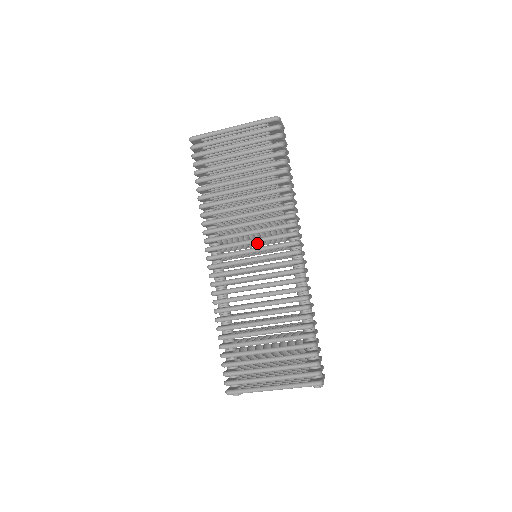
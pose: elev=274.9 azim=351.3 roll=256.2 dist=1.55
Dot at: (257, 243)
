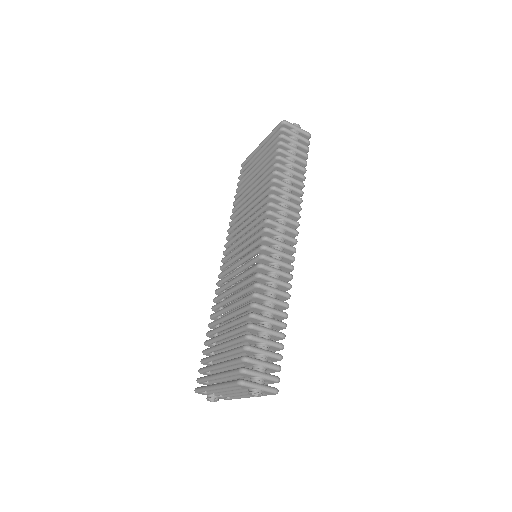
Dot at: occluded
